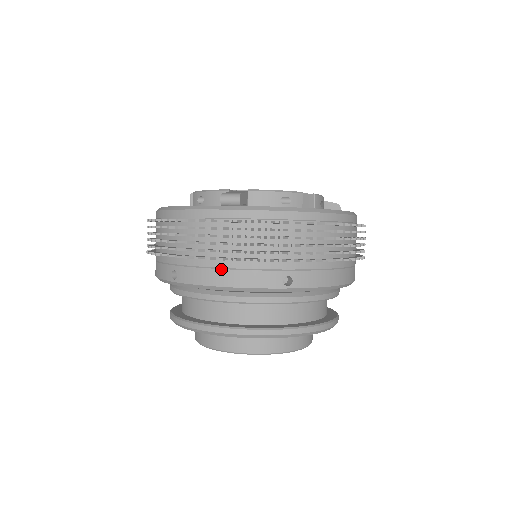
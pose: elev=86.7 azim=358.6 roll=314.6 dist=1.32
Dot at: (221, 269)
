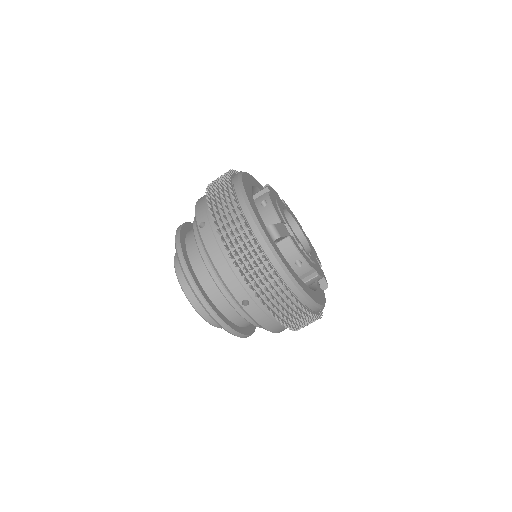
Dot at: (224, 258)
